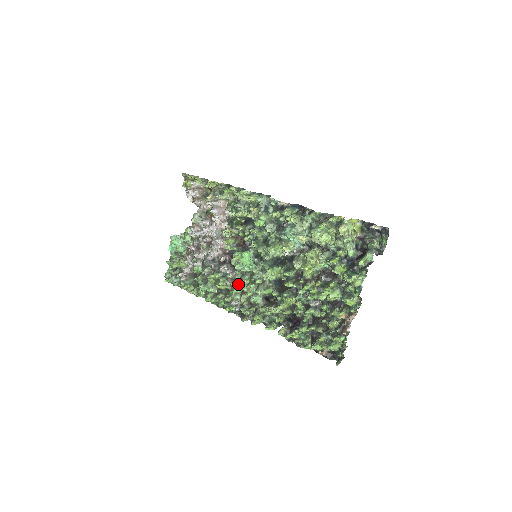
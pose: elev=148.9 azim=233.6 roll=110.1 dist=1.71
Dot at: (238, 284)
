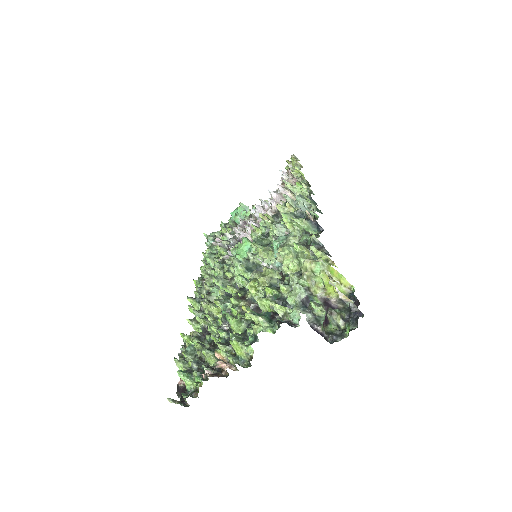
Dot at: occluded
